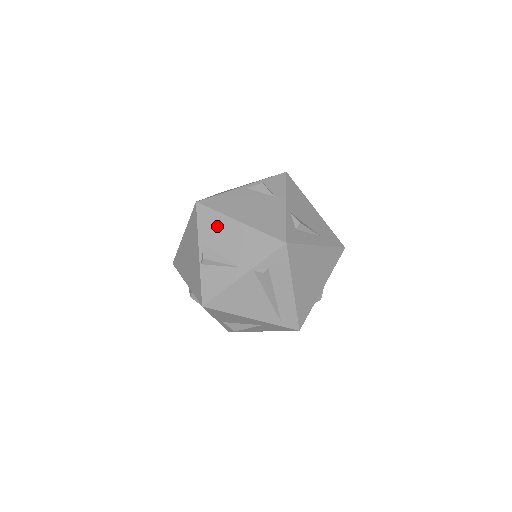
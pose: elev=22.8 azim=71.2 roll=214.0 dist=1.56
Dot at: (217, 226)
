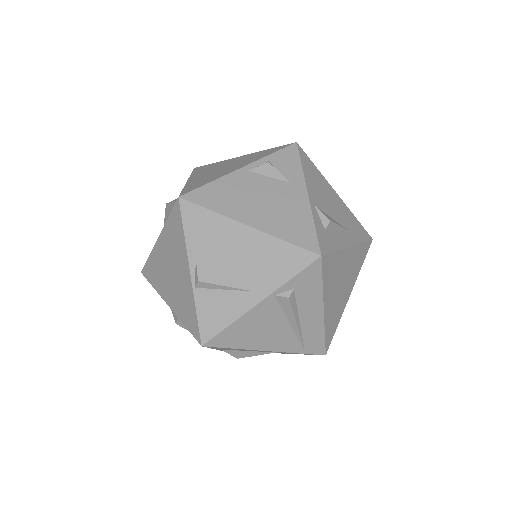
Dot at: (214, 233)
